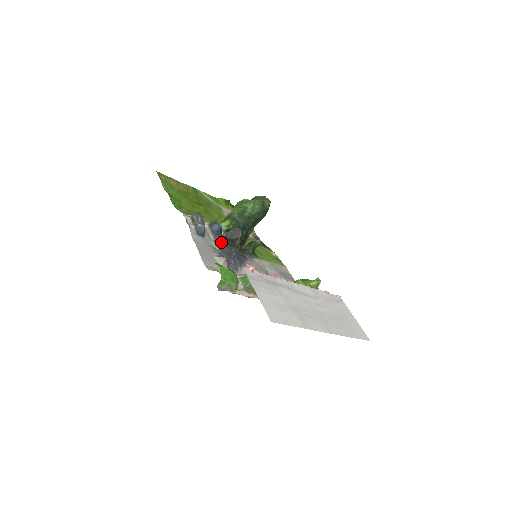
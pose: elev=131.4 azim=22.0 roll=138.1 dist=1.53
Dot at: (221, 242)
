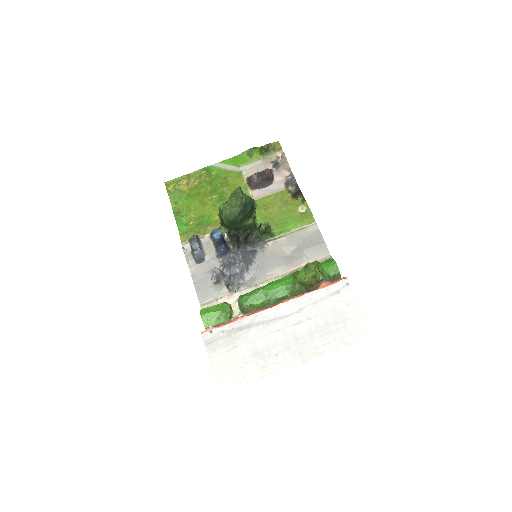
Dot at: (223, 254)
